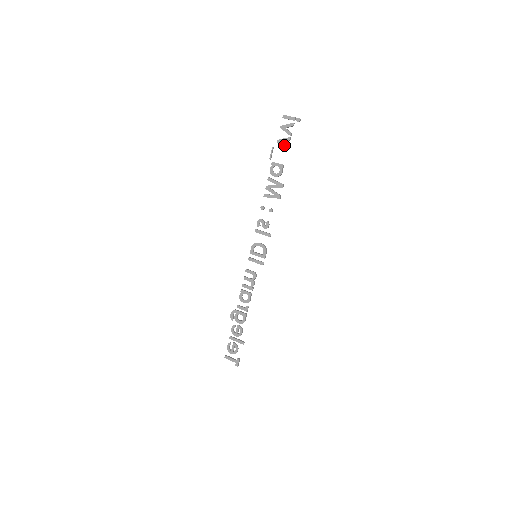
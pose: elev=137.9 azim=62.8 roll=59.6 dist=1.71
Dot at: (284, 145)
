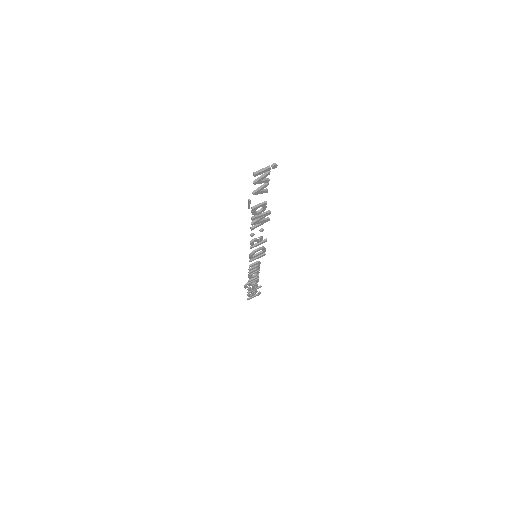
Dot at: (263, 192)
